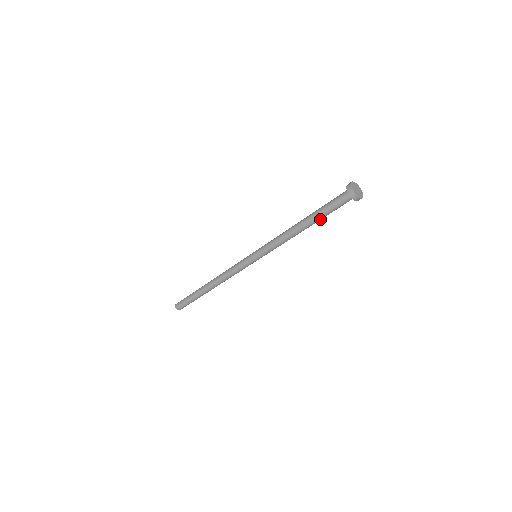
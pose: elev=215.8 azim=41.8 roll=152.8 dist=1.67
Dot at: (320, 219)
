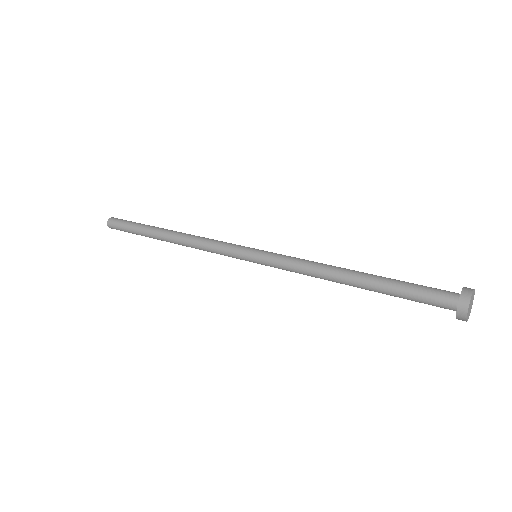
Dot at: occluded
